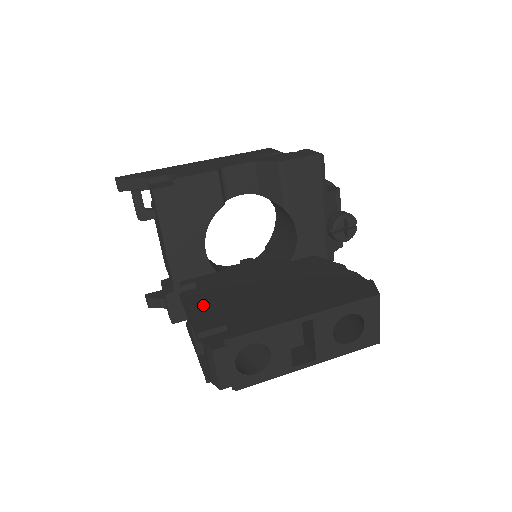
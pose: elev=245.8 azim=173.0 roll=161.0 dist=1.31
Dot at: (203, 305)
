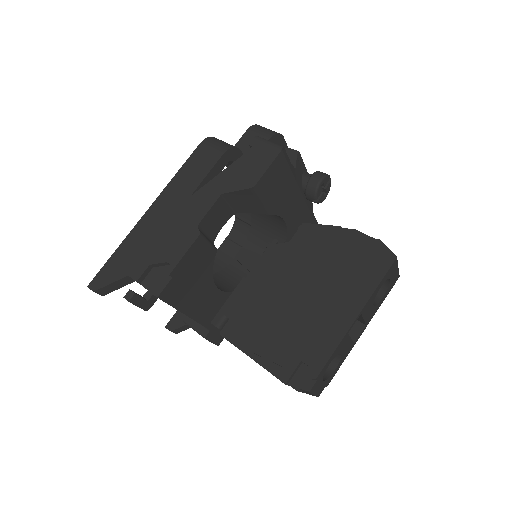
Dot at: (260, 346)
